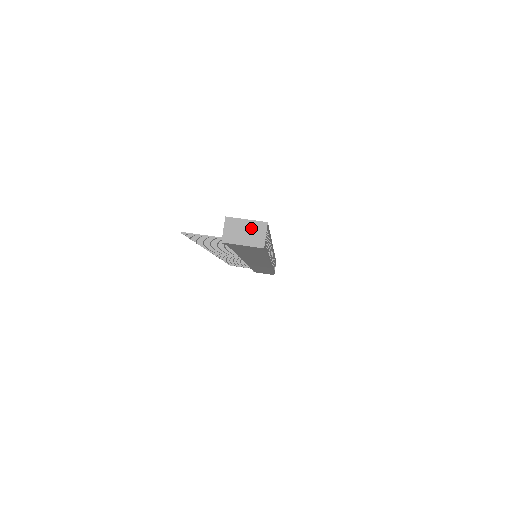
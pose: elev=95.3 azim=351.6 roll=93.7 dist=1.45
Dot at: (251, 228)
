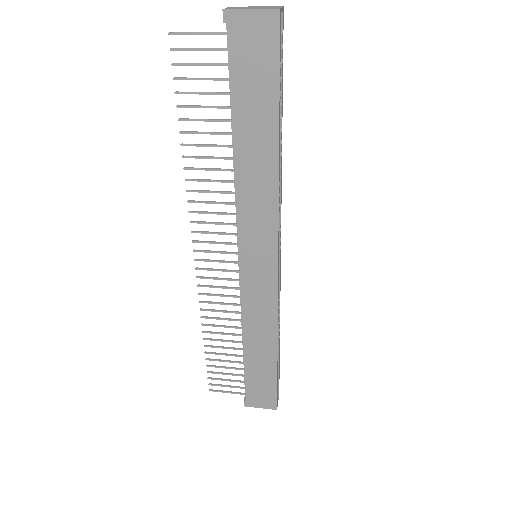
Dot at: (262, 7)
